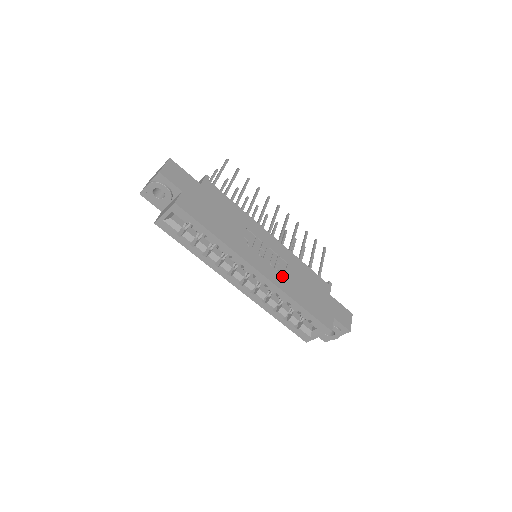
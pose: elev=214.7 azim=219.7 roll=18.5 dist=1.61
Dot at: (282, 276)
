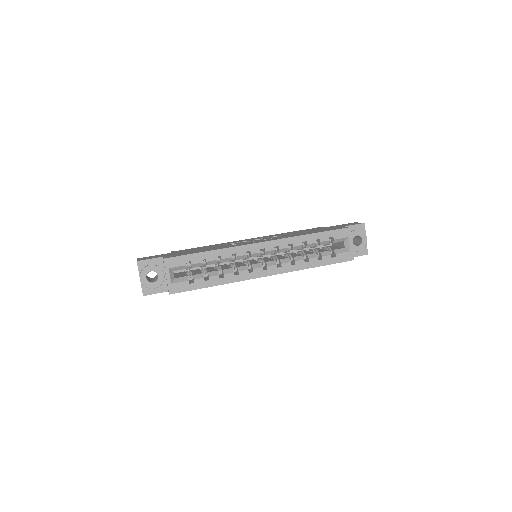
Dot at: (280, 237)
